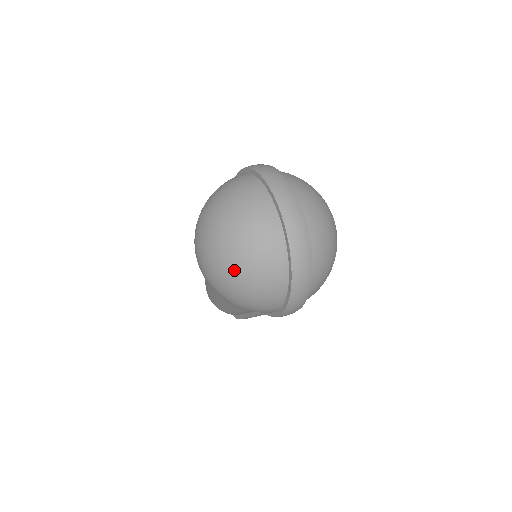
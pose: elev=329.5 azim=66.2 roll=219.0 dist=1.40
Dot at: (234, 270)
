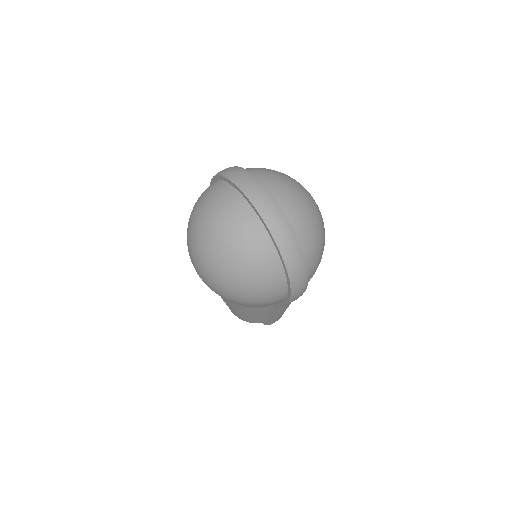
Dot at: (228, 268)
